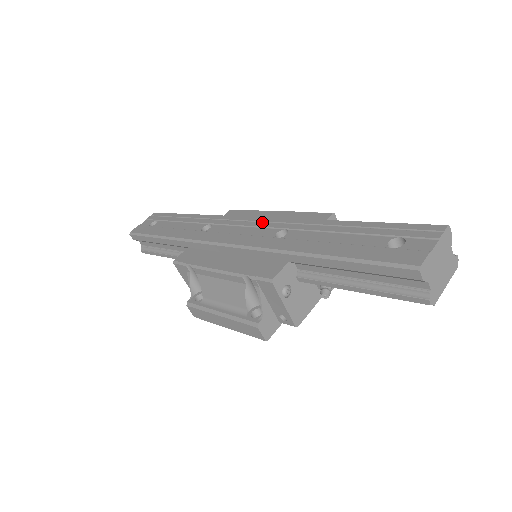
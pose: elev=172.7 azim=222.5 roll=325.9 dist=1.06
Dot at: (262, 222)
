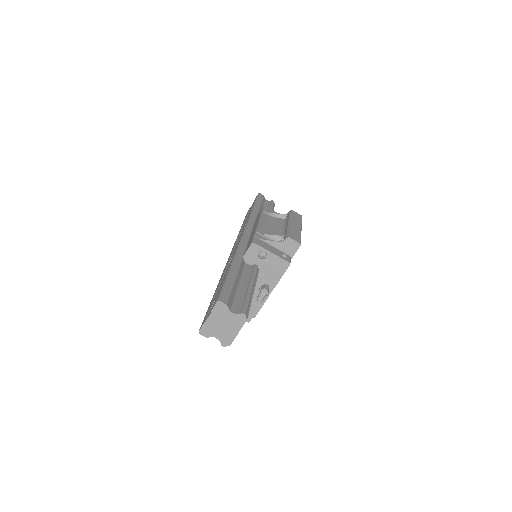
Dot at: (238, 242)
